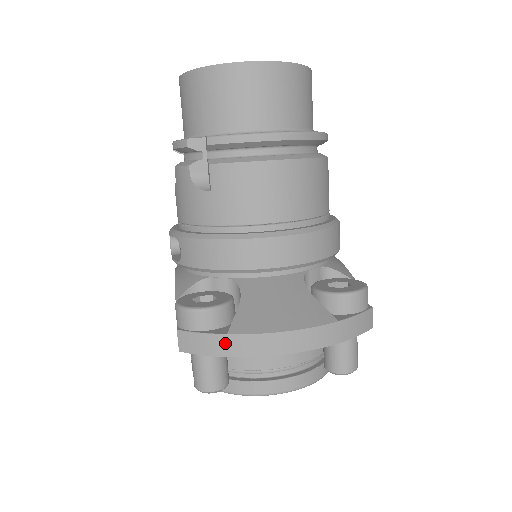
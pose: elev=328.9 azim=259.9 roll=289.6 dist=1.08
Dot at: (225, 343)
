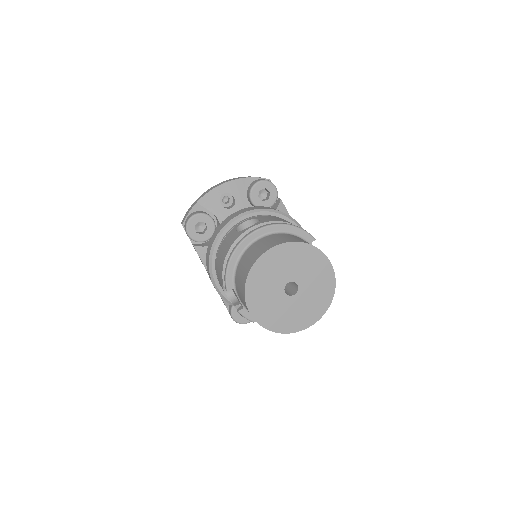
Dot at: occluded
